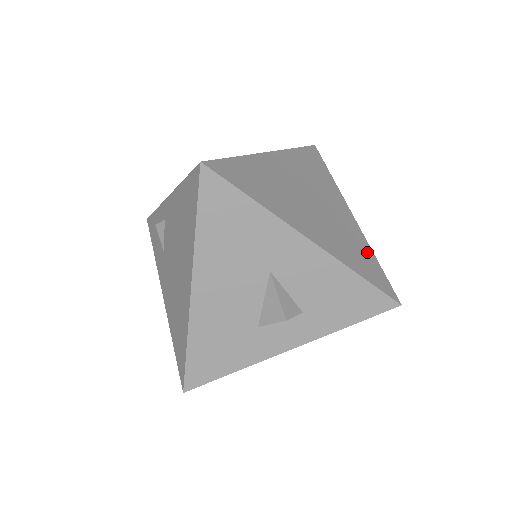
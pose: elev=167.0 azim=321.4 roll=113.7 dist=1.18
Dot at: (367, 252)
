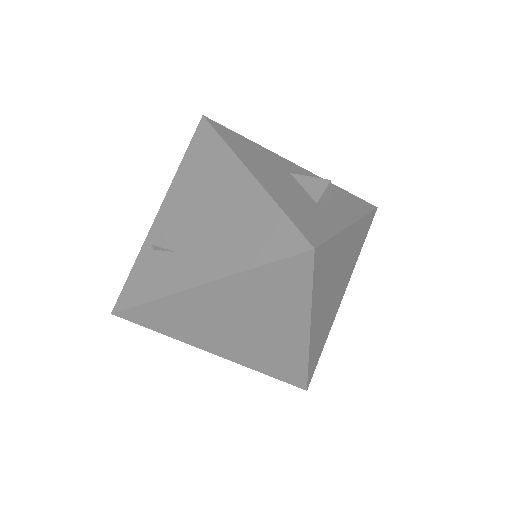
Dot at: occluded
